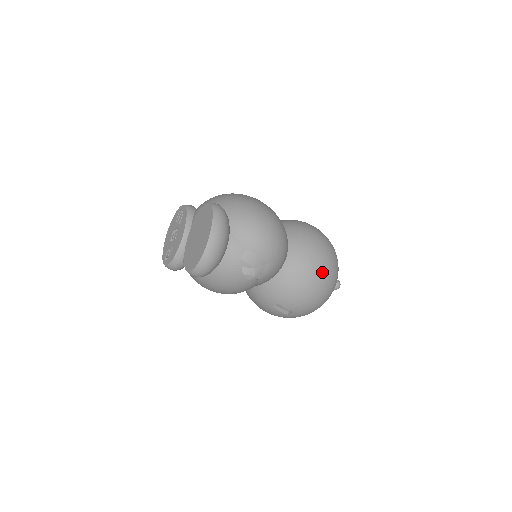
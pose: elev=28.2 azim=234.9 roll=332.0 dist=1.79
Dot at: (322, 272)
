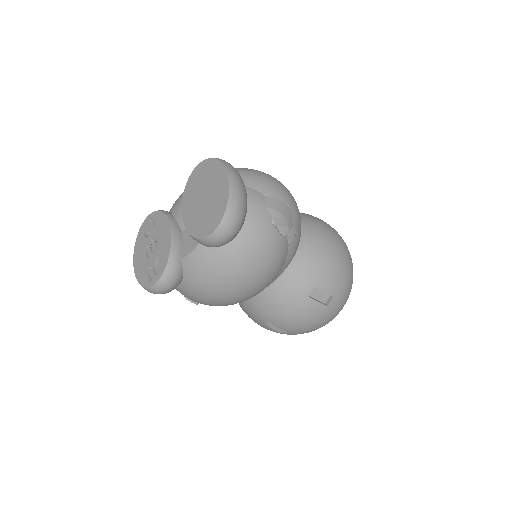
Dot at: (339, 238)
